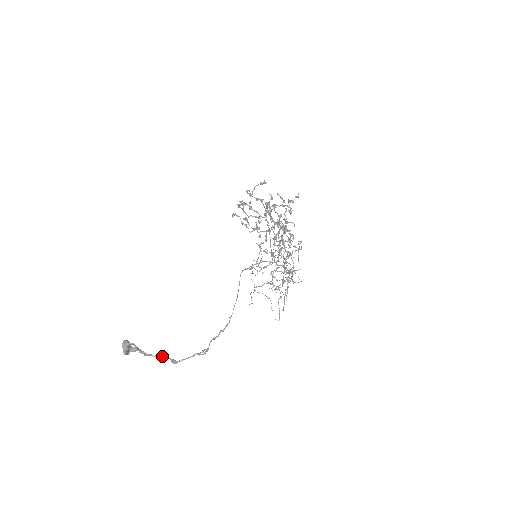
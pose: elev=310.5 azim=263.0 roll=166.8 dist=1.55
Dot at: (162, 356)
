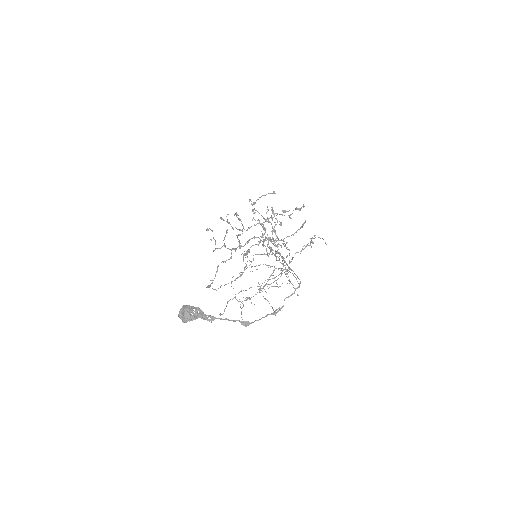
Dot at: (231, 320)
